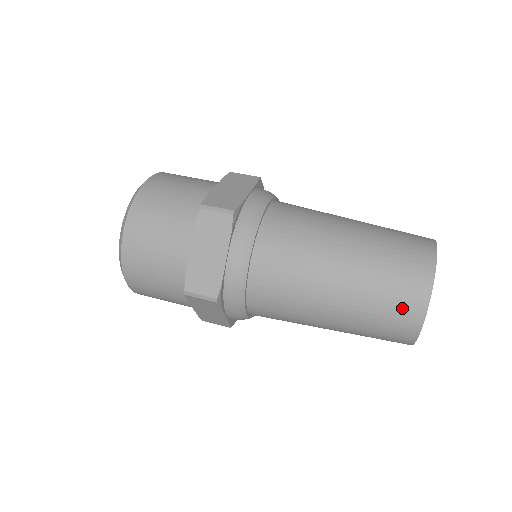
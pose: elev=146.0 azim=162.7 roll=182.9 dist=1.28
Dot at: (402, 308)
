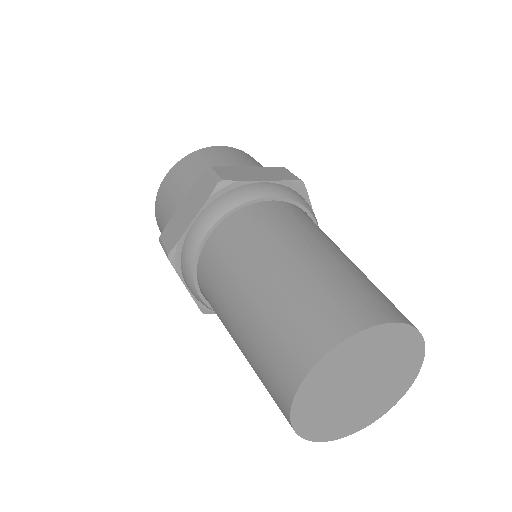
Dot at: (283, 360)
